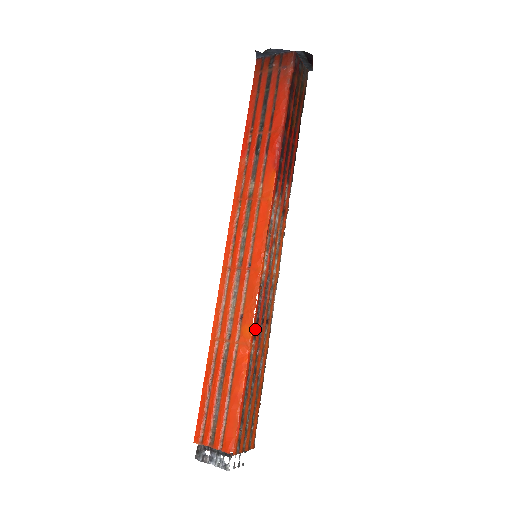
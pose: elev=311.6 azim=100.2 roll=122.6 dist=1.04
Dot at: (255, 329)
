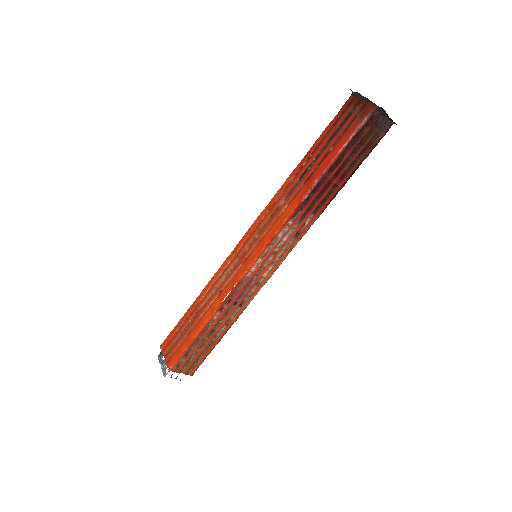
Dot at: (225, 305)
